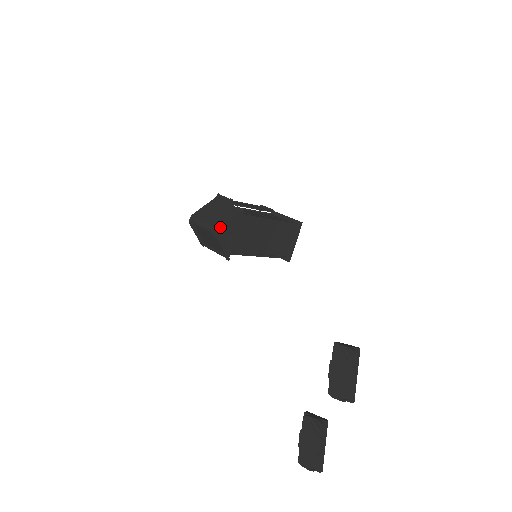
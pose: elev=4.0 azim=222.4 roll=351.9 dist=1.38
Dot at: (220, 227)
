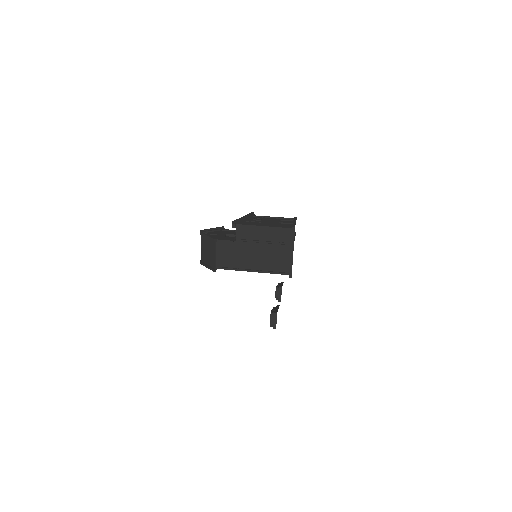
Dot at: (201, 264)
